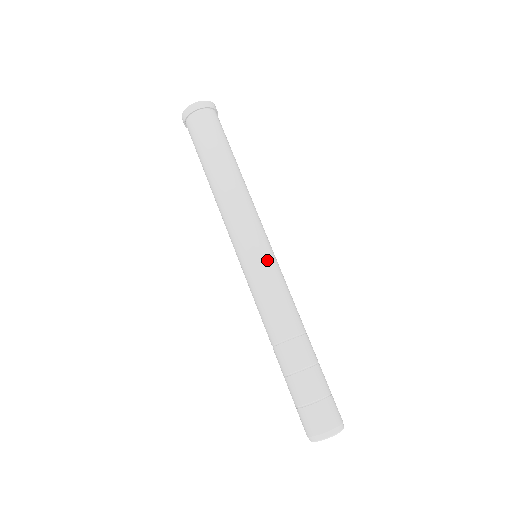
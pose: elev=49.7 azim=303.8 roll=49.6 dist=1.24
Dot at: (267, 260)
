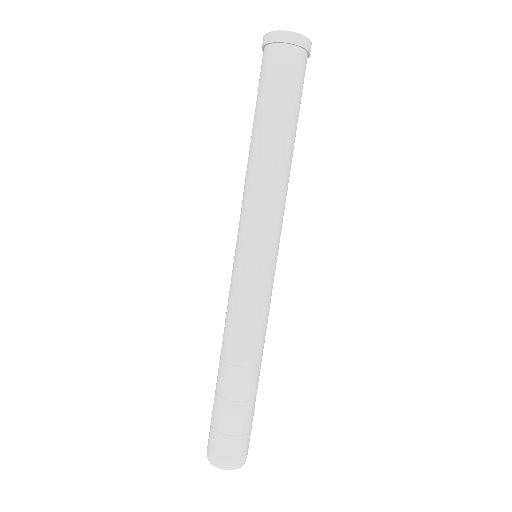
Dot at: (270, 274)
